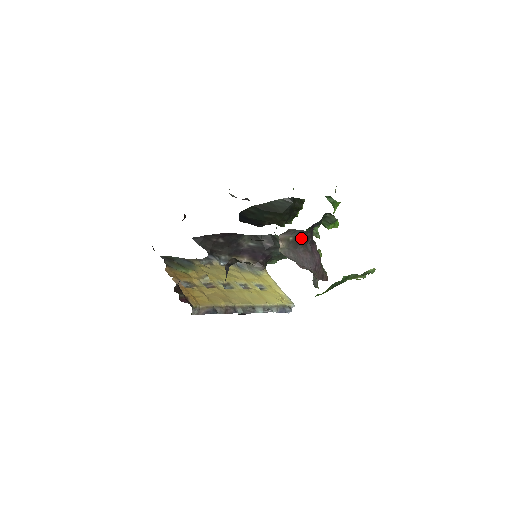
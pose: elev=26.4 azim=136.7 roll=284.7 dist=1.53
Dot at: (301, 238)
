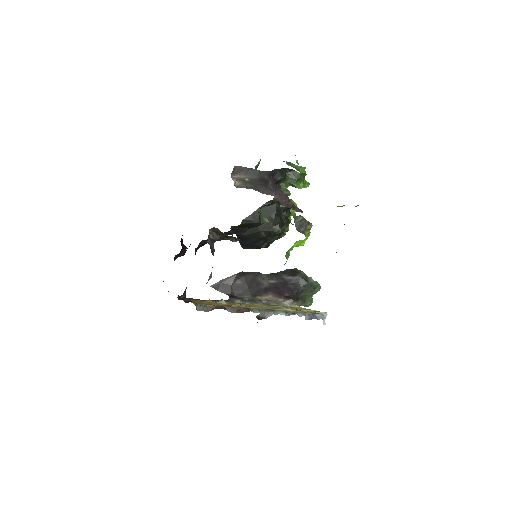
Dot at: (259, 180)
